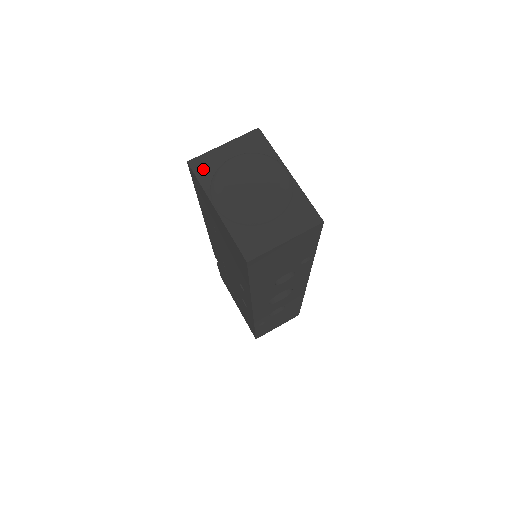
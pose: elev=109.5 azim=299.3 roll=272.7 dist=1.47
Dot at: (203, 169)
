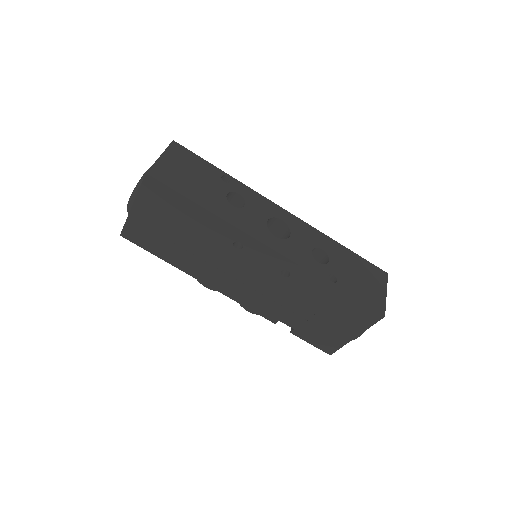
Dot at: occluded
